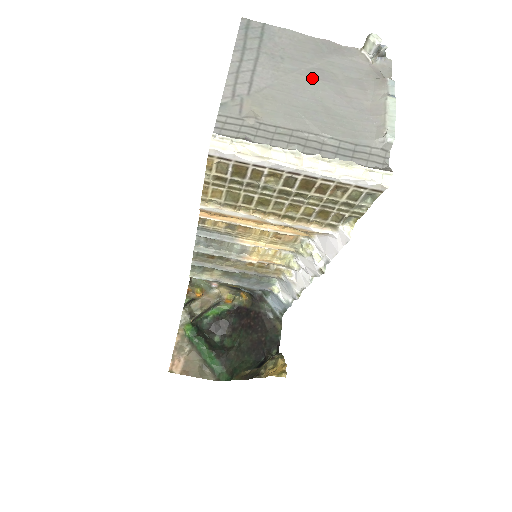
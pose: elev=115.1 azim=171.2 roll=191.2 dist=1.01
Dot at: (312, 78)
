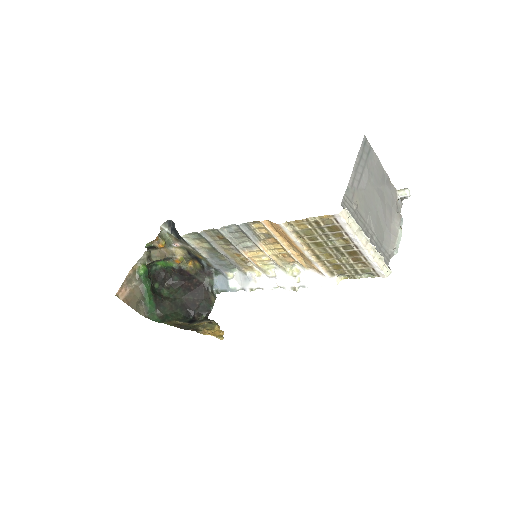
Dot at: (378, 195)
